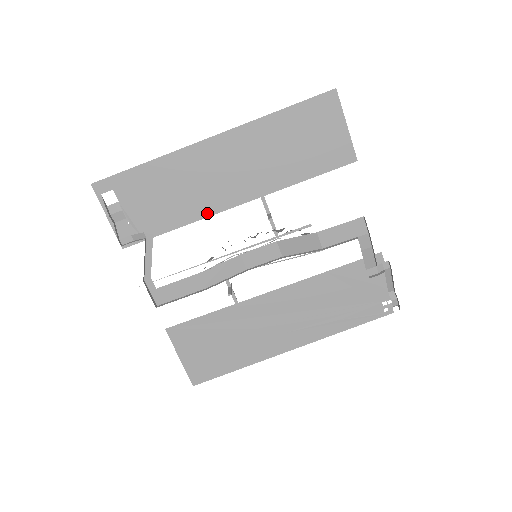
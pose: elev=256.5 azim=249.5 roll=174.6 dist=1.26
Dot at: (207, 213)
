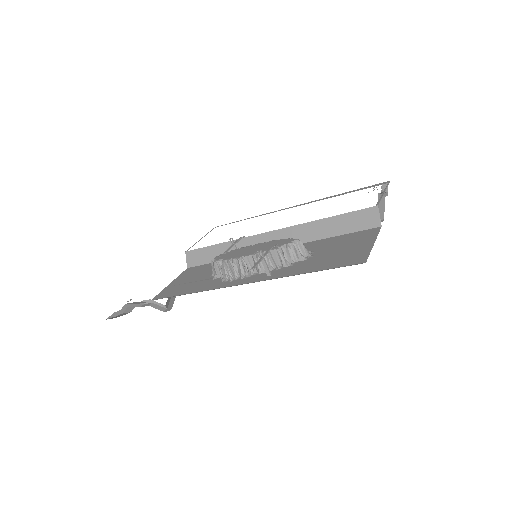
Dot at: occluded
